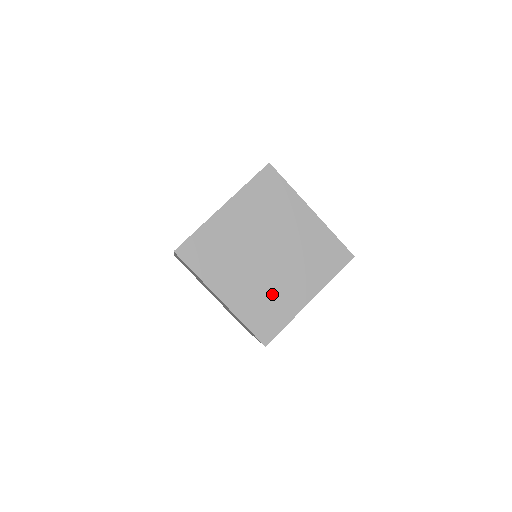
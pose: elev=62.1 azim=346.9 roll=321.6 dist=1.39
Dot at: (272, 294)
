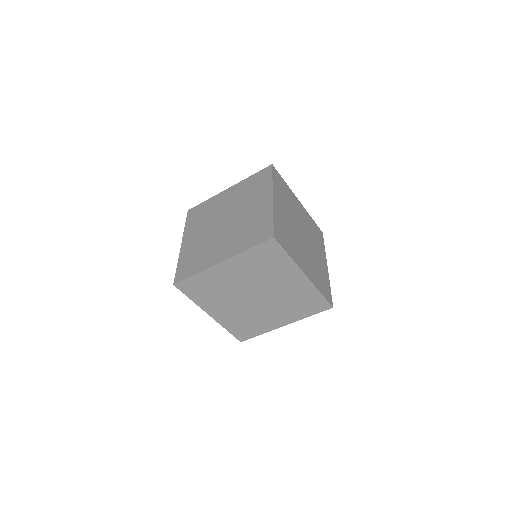
Dot at: (317, 265)
